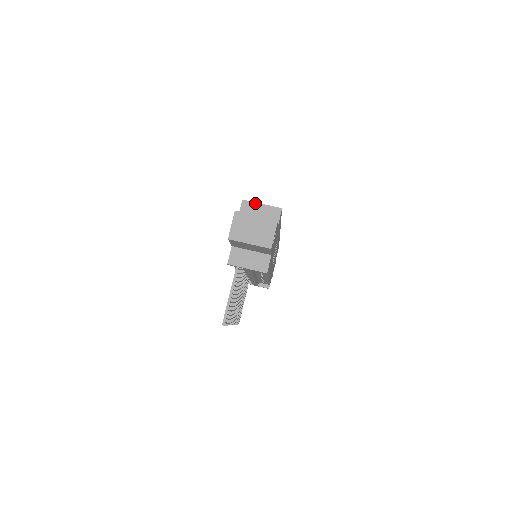
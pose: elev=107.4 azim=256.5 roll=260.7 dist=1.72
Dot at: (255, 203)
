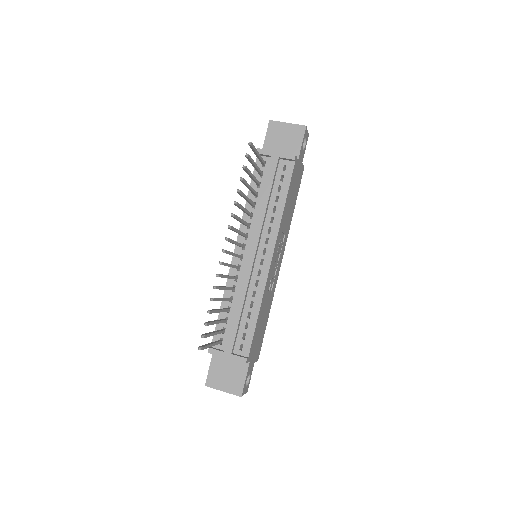
Dot at: occluded
